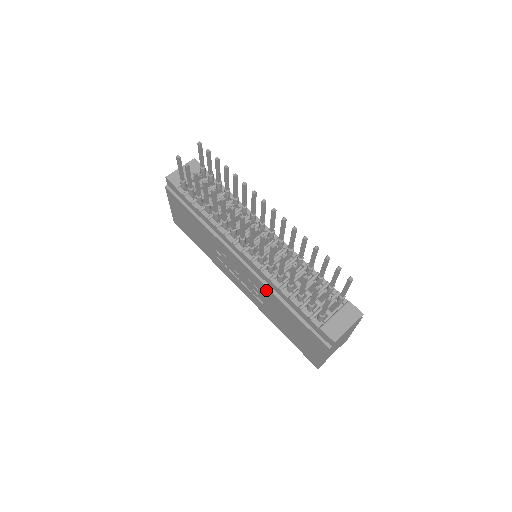
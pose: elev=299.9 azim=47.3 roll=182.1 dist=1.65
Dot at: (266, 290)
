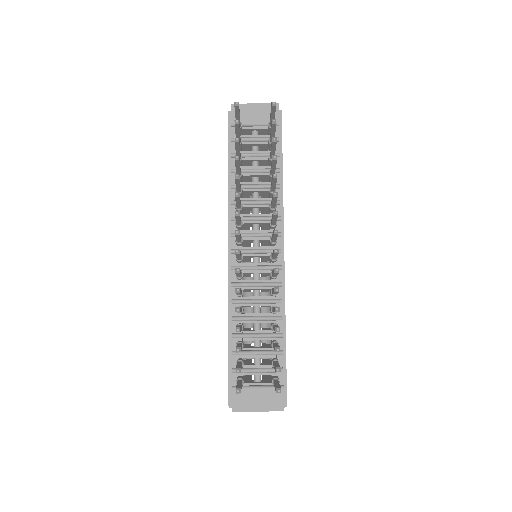
Dot at: occluded
